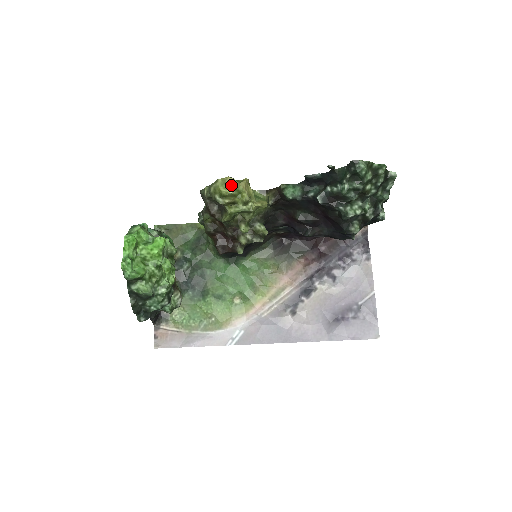
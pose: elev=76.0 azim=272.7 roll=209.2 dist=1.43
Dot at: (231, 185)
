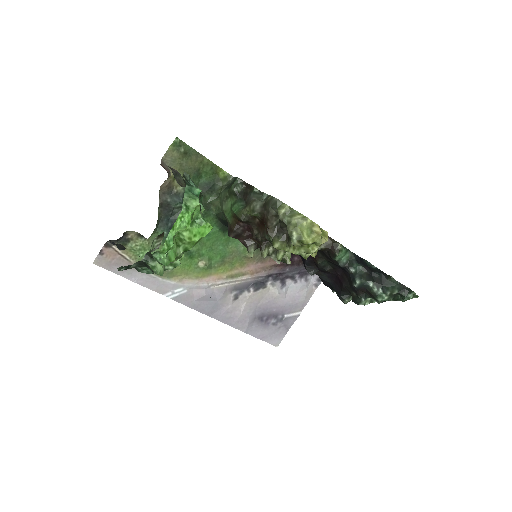
Dot at: (315, 236)
